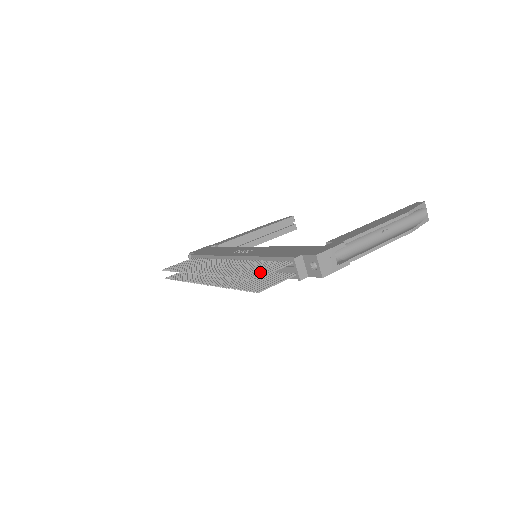
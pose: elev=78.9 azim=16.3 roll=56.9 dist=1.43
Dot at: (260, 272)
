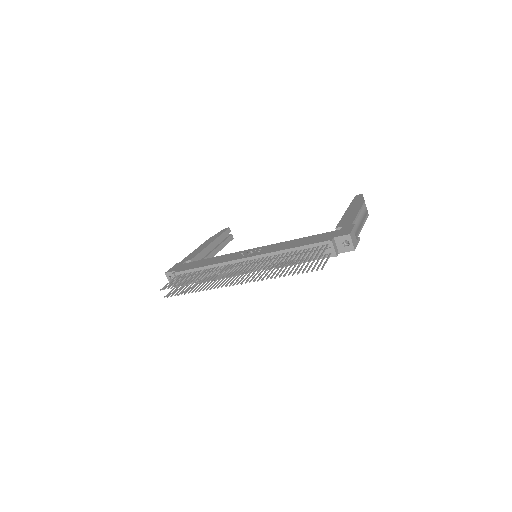
Dot at: (312, 256)
